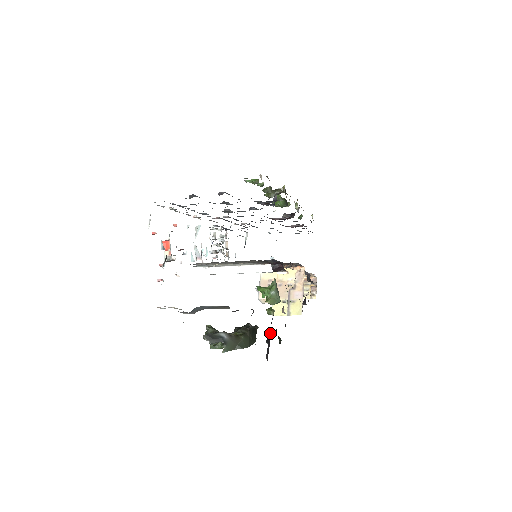
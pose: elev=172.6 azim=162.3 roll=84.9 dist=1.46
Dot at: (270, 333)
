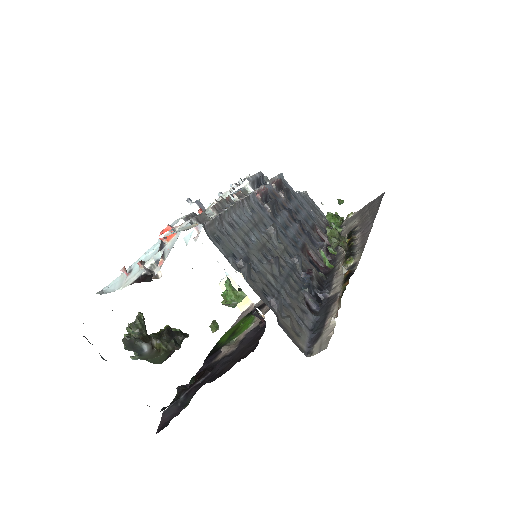
Dot at: (187, 398)
